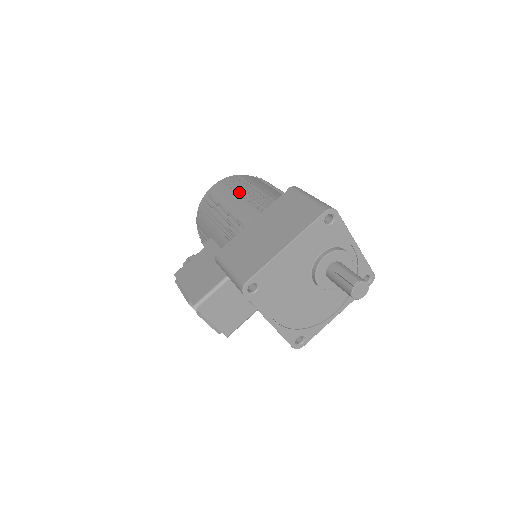
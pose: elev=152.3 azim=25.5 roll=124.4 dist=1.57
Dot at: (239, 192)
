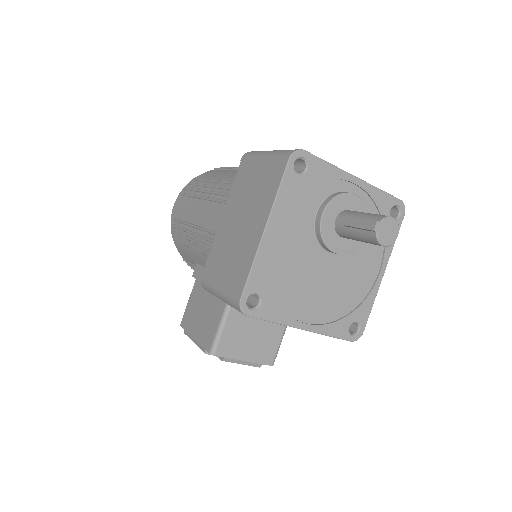
Dot at: (197, 196)
